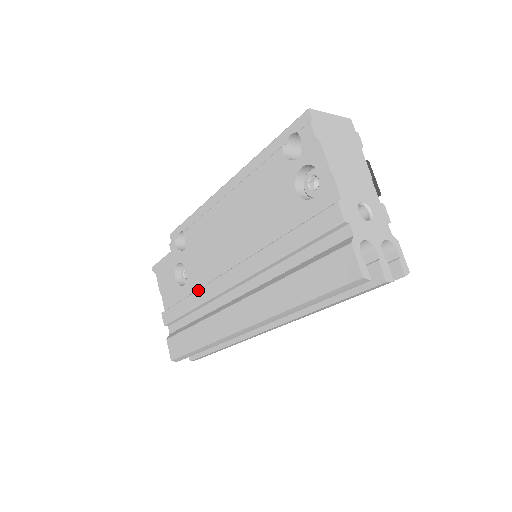
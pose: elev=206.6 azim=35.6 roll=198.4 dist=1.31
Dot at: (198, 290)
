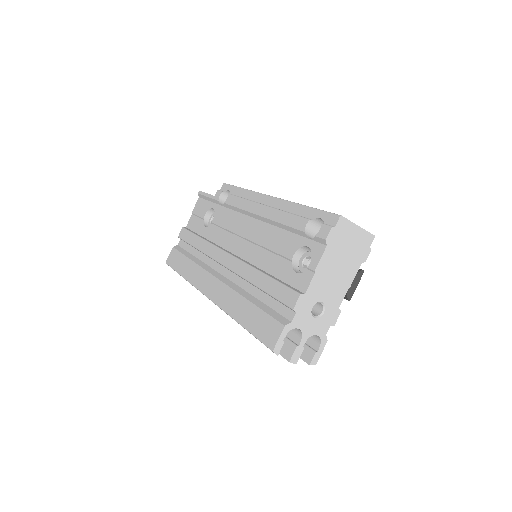
Dot at: (208, 242)
